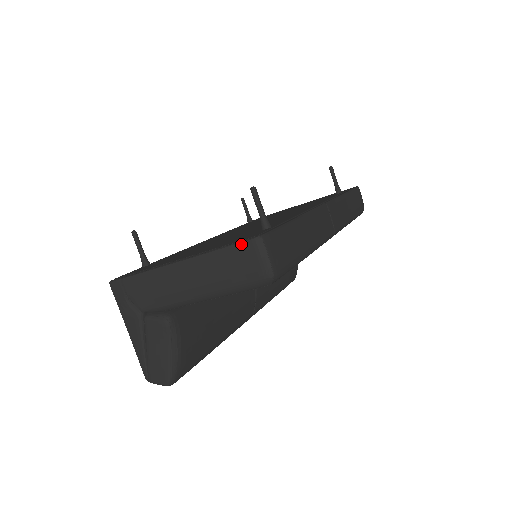
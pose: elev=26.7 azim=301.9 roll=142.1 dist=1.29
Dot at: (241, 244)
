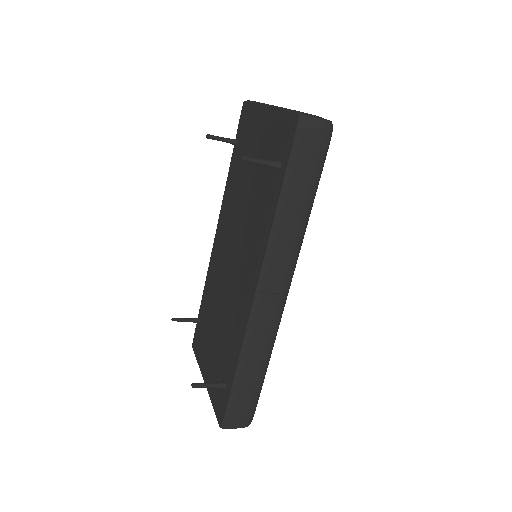
Dot at: (218, 420)
